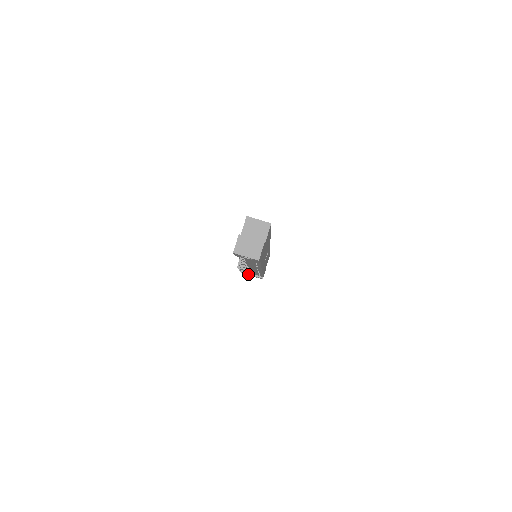
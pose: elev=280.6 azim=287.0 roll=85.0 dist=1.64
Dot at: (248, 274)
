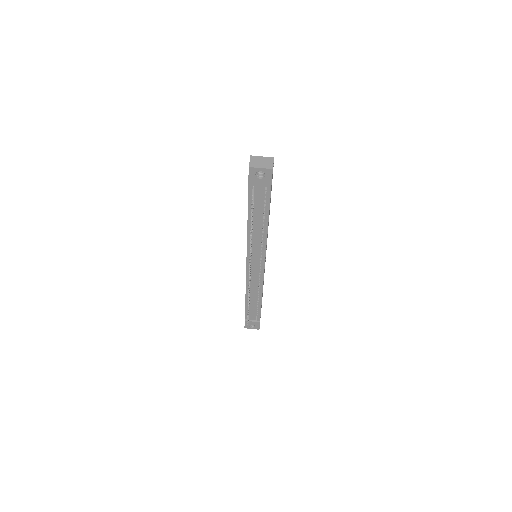
Dot at: occluded
